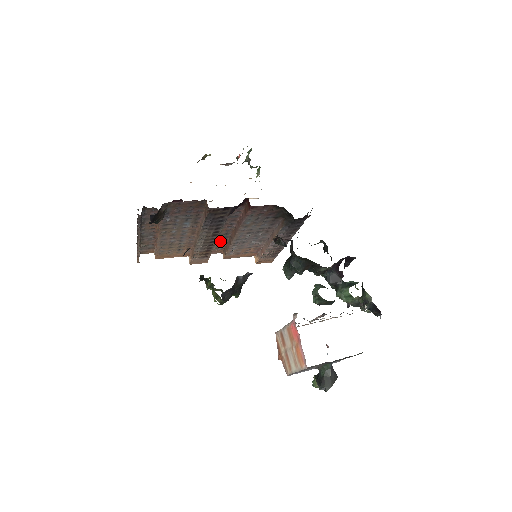
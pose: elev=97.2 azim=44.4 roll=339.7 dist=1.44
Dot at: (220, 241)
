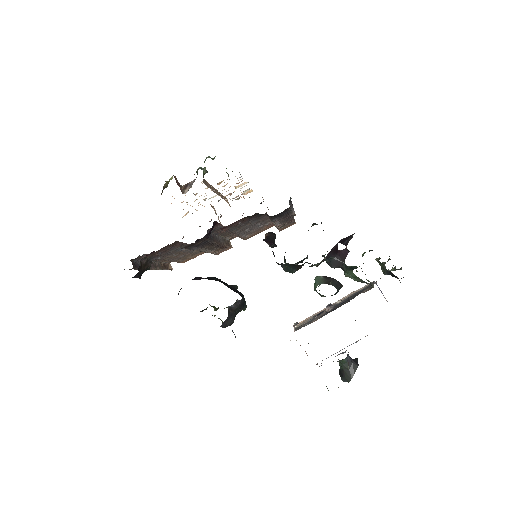
Dot at: (229, 235)
